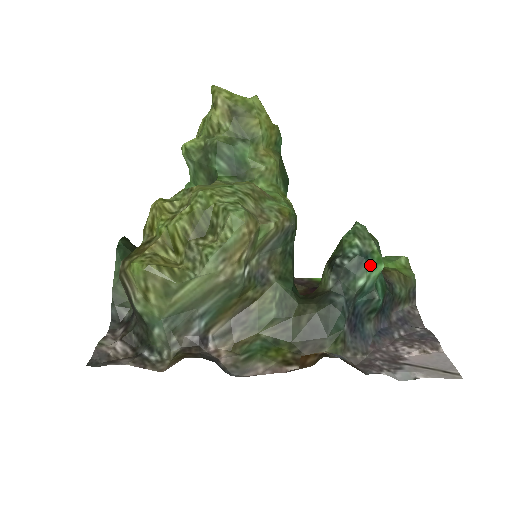
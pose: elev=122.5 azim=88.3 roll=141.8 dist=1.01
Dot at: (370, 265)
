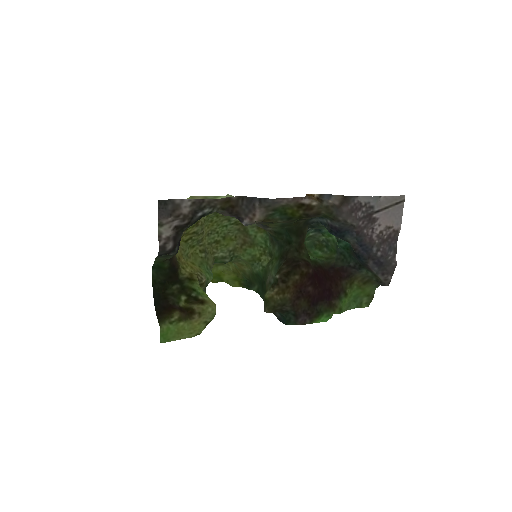
Dot at: (325, 231)
